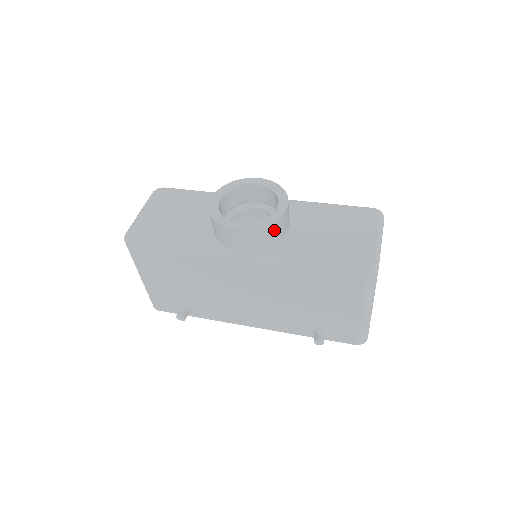
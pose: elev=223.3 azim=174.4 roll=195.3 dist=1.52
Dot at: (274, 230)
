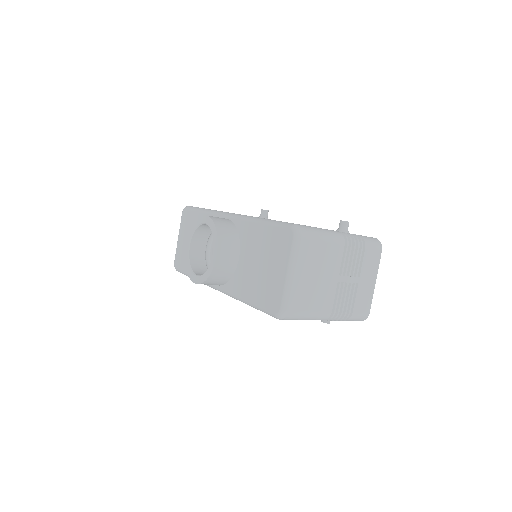
Dot at: (218, 276)
